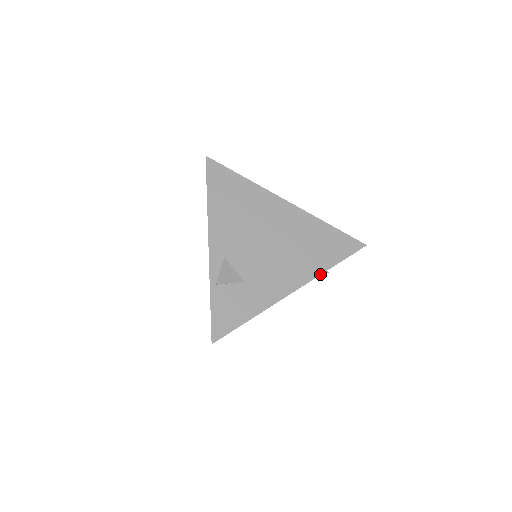
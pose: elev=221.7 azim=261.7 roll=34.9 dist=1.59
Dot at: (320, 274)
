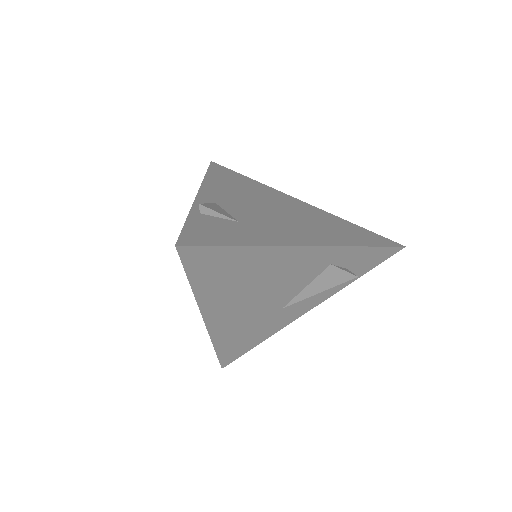
Dot at: (346, 246)
